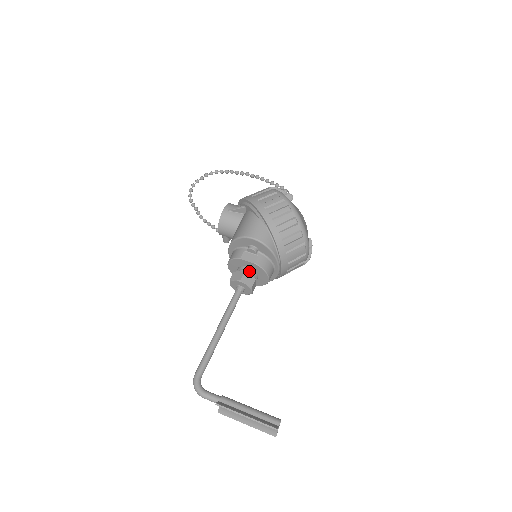
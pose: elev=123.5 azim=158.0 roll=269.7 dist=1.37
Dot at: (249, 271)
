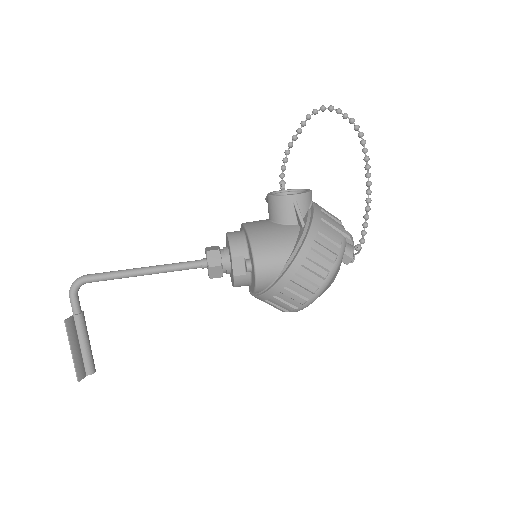
Dot at: (227, 268)
